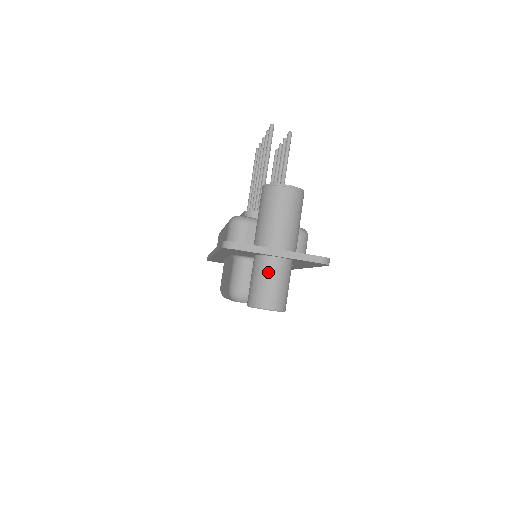
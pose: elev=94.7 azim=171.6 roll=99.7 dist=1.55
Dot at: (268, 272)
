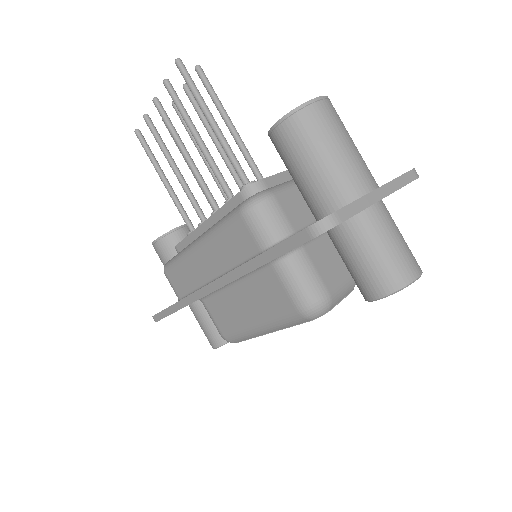
Dot at: (381, 230)
